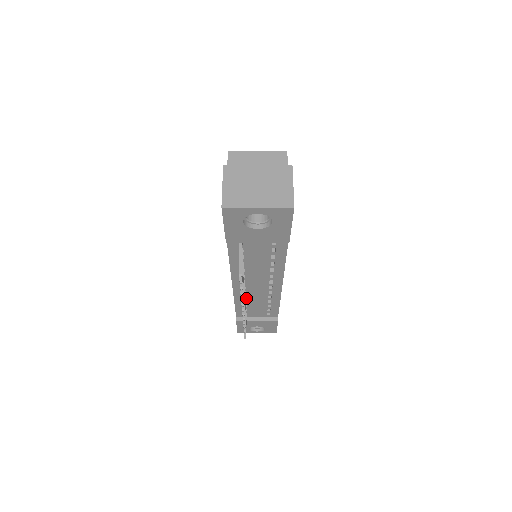
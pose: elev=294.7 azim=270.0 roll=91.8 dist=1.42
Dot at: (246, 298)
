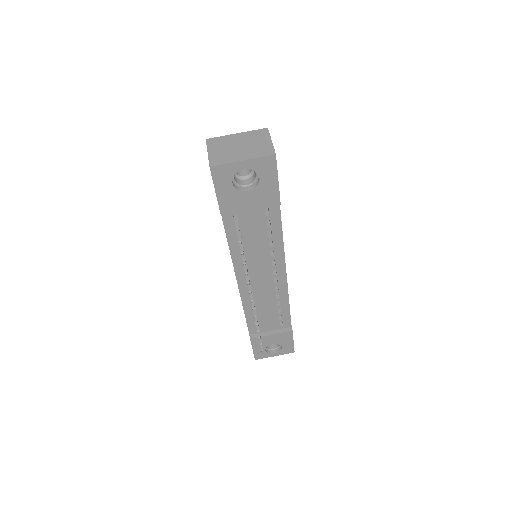
Dot at: (254, 303)
